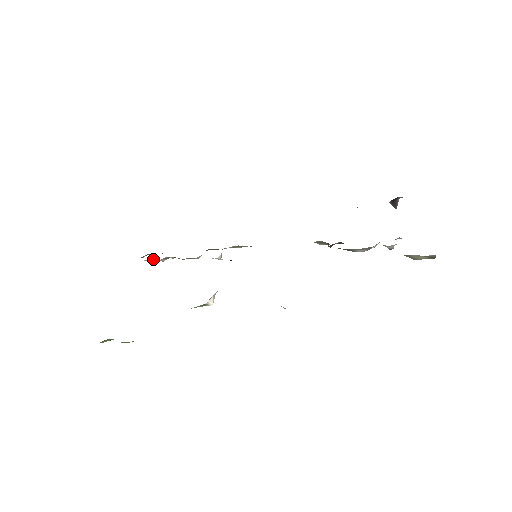
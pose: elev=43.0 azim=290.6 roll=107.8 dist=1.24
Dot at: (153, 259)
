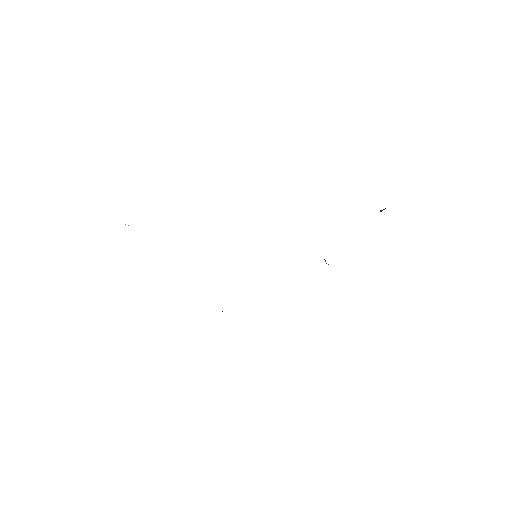
Dot at: occluded
